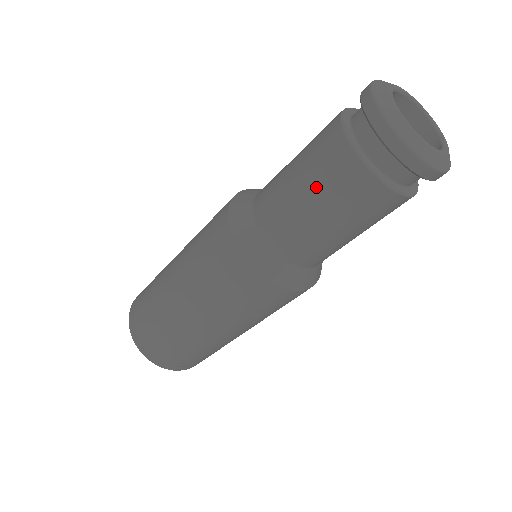
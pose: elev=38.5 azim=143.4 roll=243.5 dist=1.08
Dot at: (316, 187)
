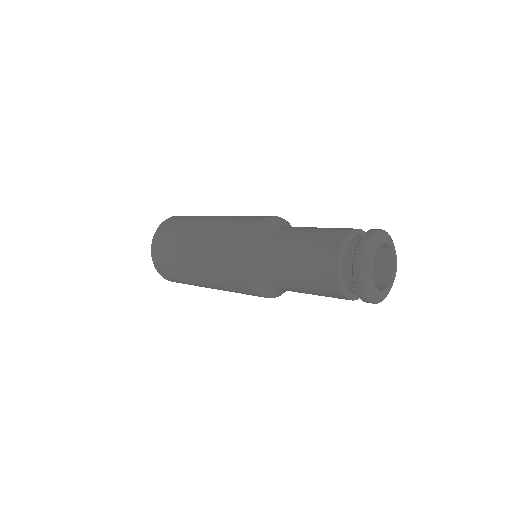
Dot at: (308, 261)
